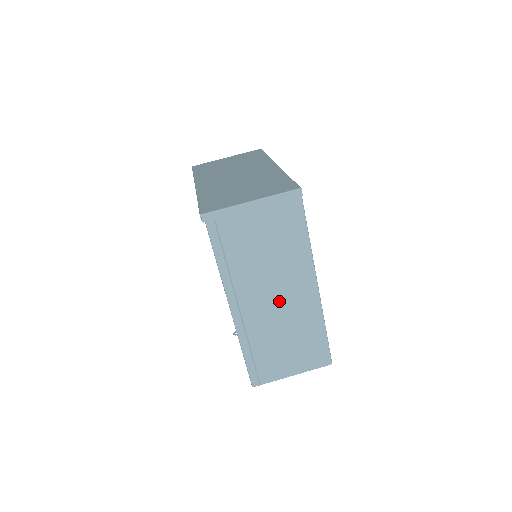
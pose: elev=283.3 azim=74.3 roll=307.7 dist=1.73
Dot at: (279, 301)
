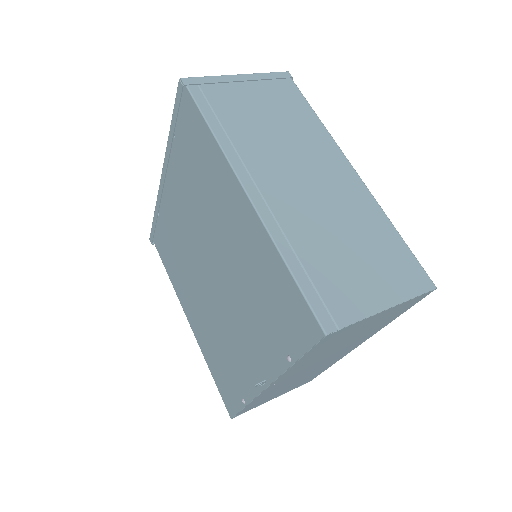
Dot at: (312, 184)
